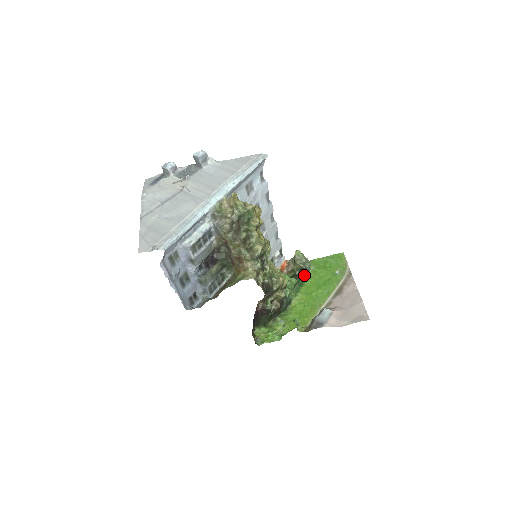
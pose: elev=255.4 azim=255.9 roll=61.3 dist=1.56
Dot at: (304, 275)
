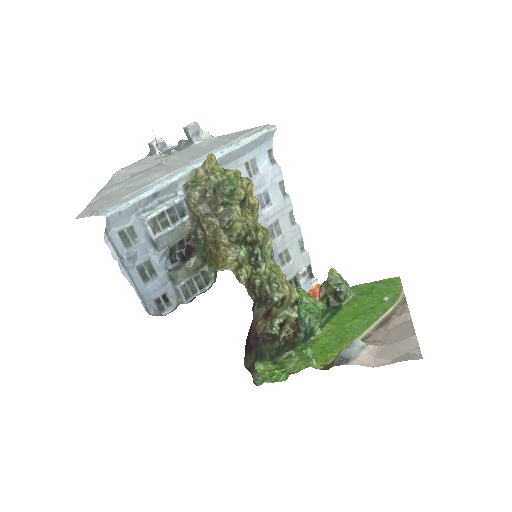
Dot at: (340, 302)
